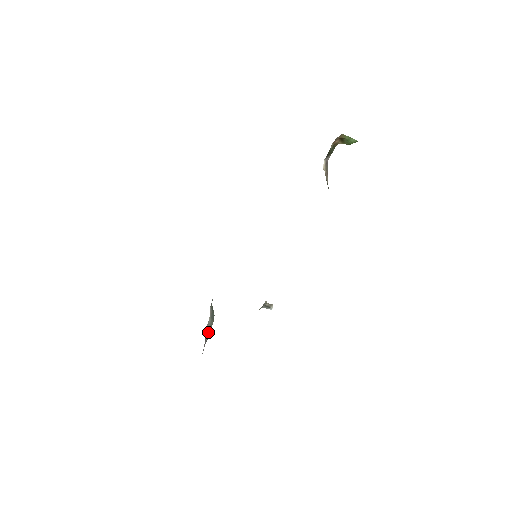
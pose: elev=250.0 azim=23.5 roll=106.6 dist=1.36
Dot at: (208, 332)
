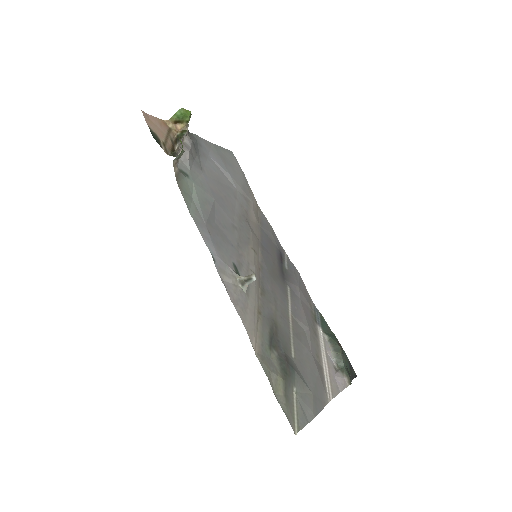
Dot at: (343, 367)
